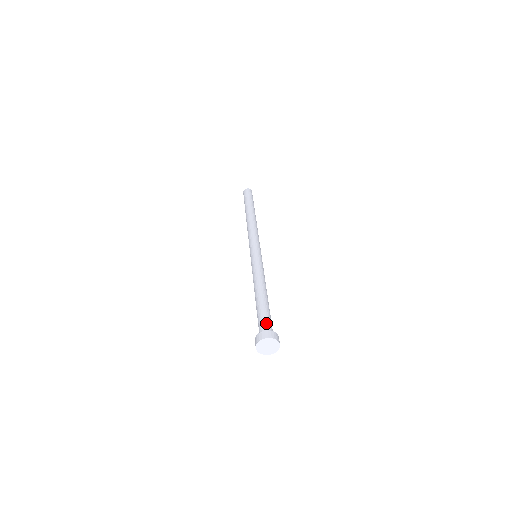
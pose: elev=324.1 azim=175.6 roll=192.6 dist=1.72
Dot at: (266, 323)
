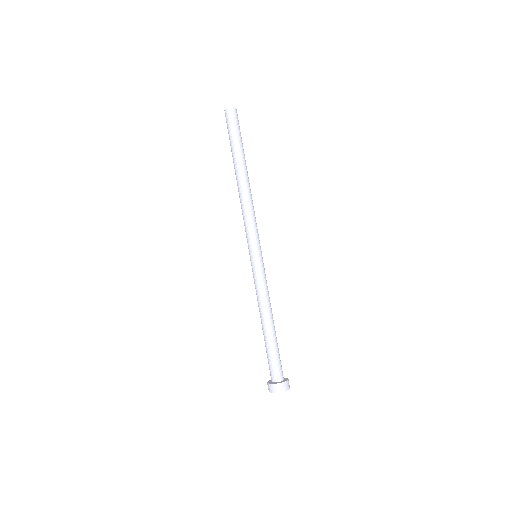
Dot at: (277, 368)
